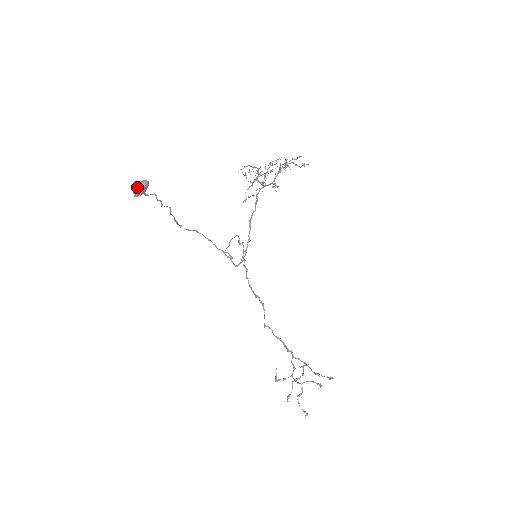
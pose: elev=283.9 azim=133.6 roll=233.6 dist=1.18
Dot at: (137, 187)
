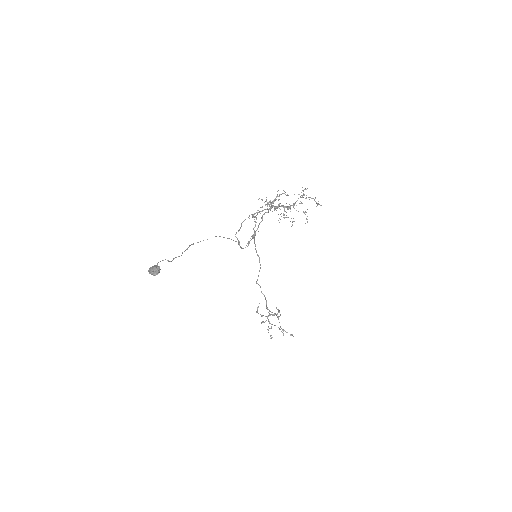
Dot at: (151, 273)
